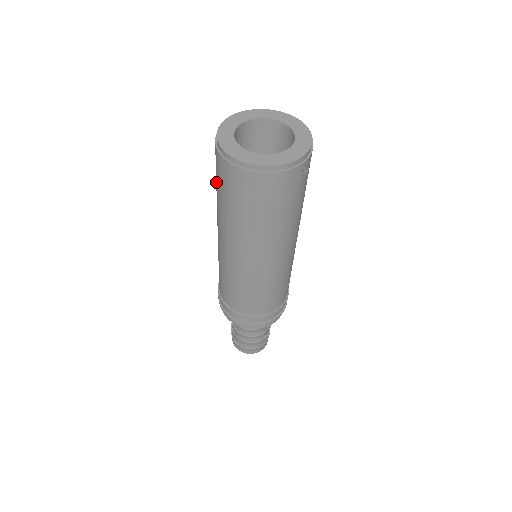
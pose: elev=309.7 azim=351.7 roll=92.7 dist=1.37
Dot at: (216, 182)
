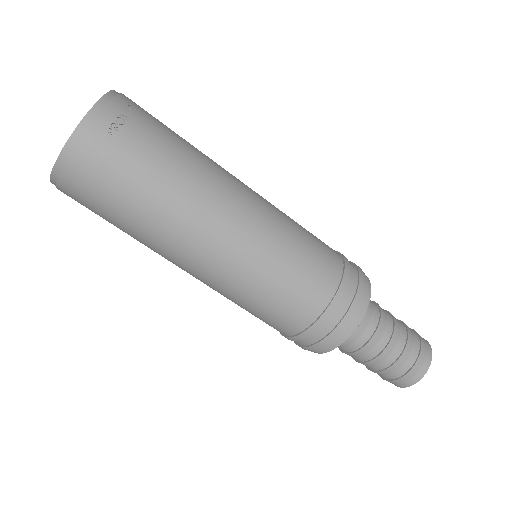
Dot at: occluded
